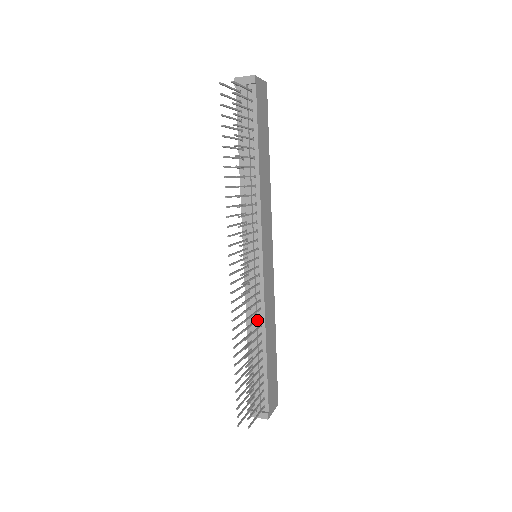
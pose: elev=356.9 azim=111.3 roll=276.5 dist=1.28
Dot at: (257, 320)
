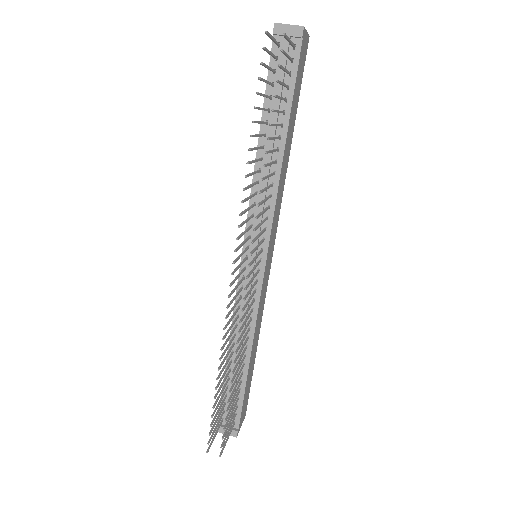
Dot at: occluded
